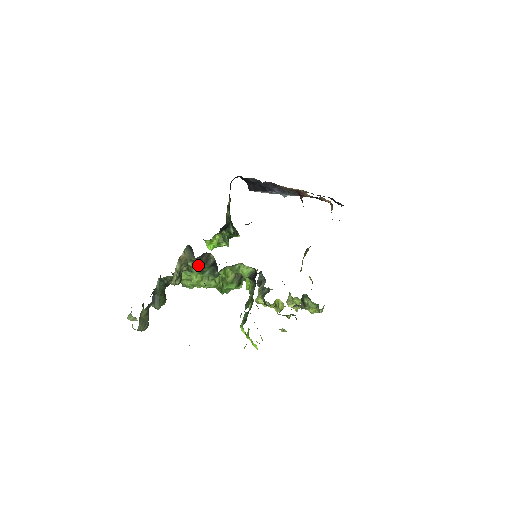
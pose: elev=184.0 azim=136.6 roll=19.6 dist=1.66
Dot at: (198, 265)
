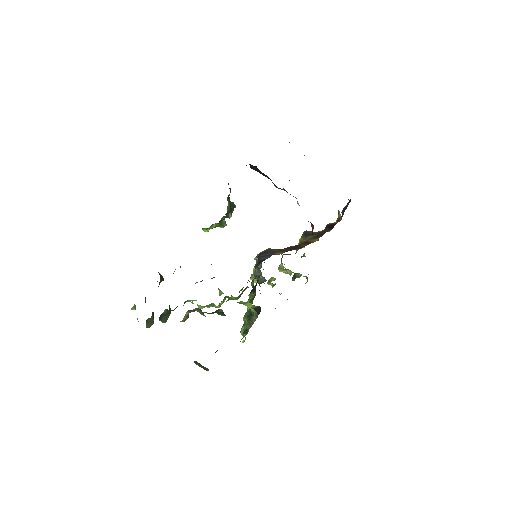
Dot at: occluded
